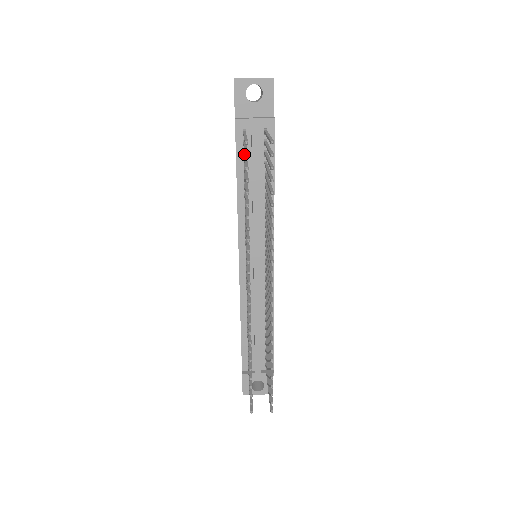
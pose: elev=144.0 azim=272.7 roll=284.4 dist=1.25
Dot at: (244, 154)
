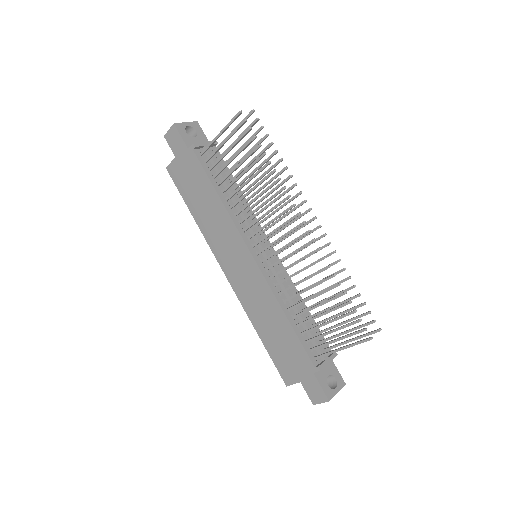
Dot at: occluded
